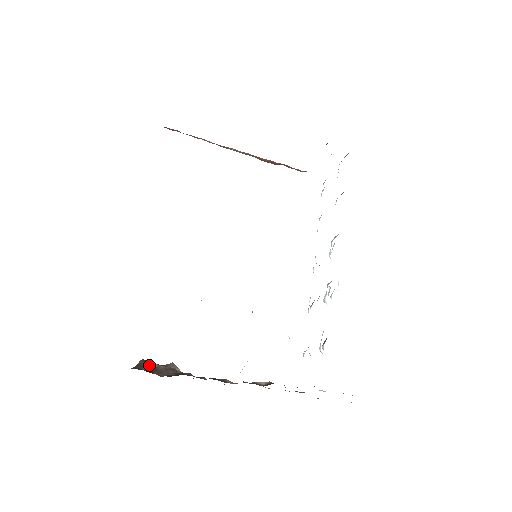
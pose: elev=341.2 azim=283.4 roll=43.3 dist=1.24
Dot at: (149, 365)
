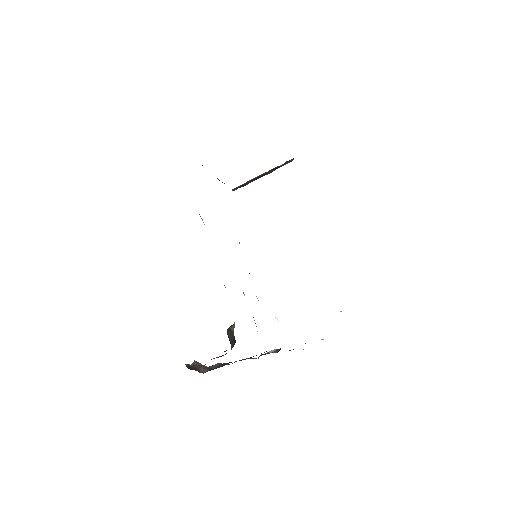
Dot at: (190, 367)
